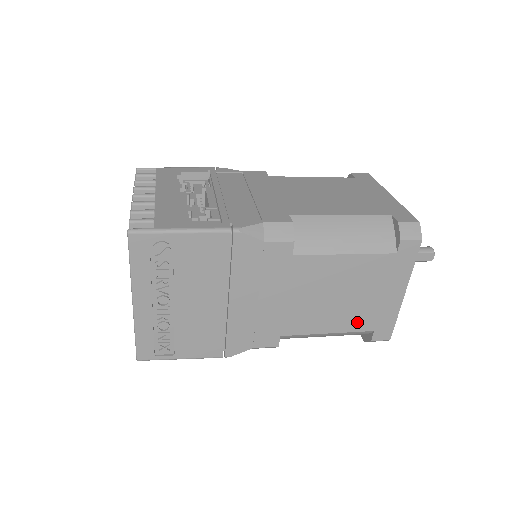
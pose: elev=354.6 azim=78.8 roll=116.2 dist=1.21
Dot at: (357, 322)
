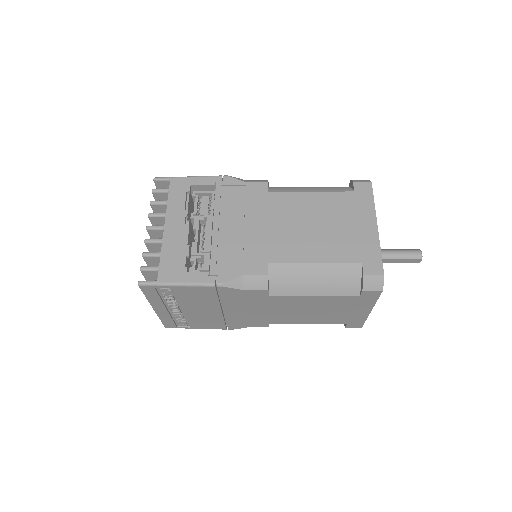
Dot at: (331, 320)
